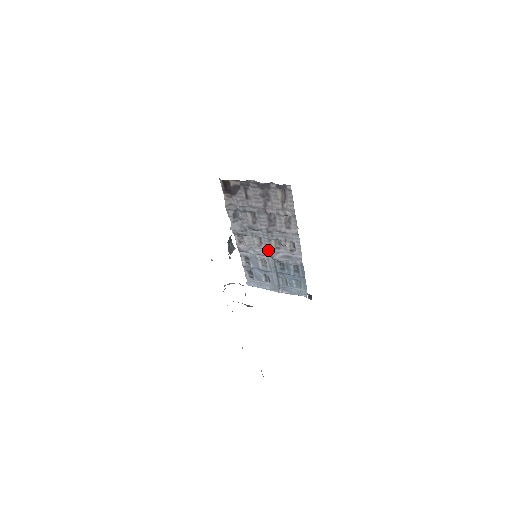
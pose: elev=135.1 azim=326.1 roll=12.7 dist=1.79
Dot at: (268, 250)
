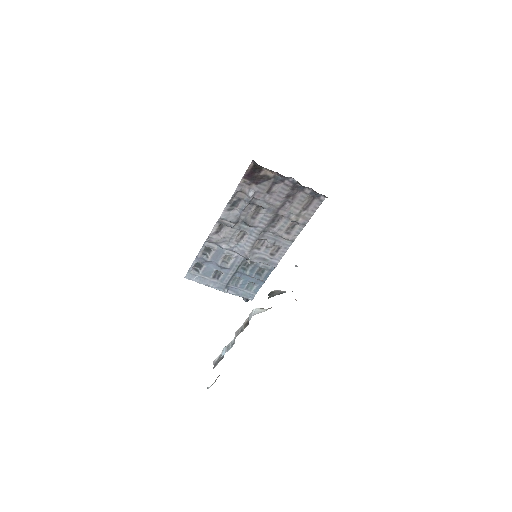
Dot at: (246, 248)
